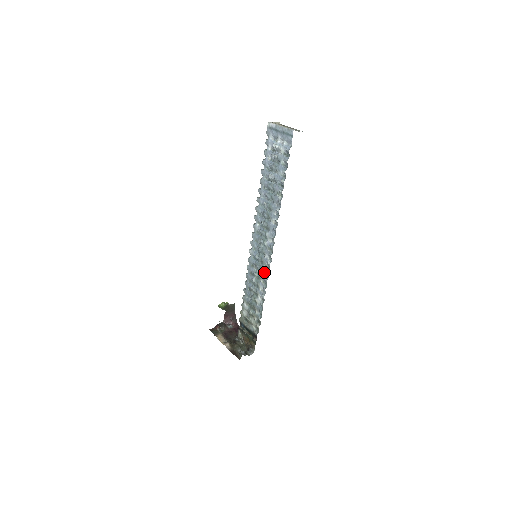
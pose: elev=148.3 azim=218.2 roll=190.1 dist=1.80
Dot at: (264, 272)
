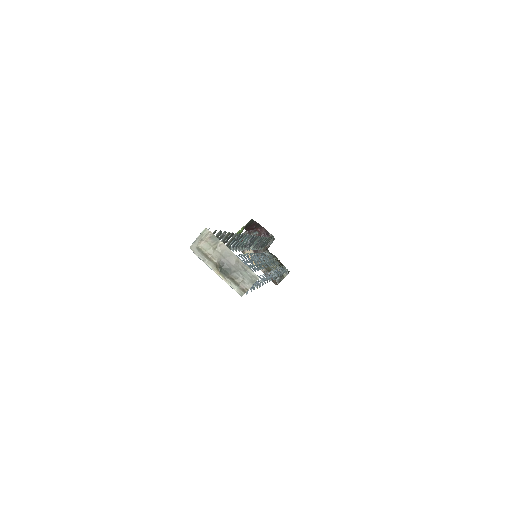
Dot at: (273, 269)
